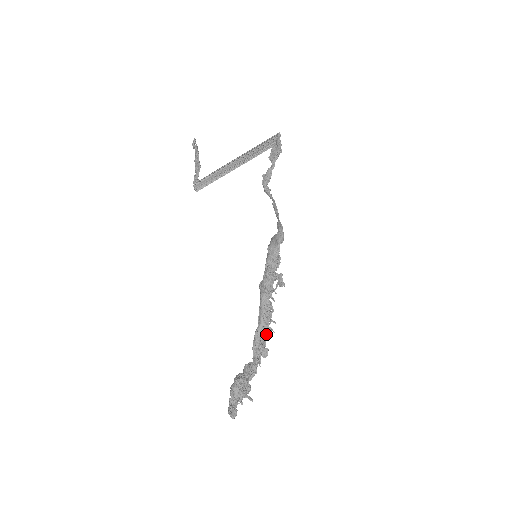
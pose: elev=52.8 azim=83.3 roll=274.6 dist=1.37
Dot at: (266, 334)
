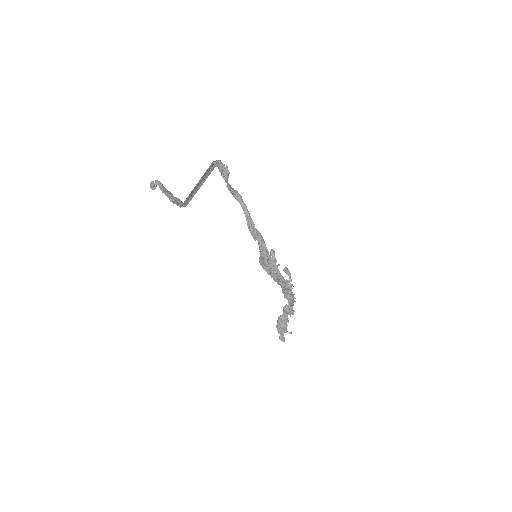
Dot at: (289, 292)
